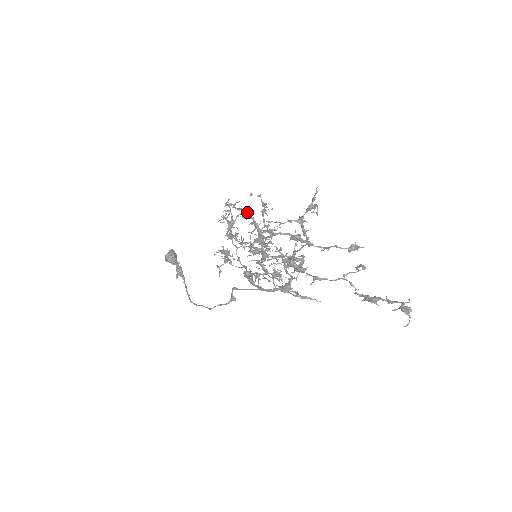
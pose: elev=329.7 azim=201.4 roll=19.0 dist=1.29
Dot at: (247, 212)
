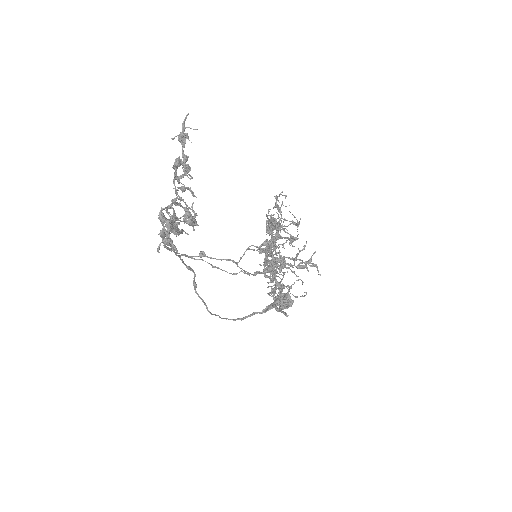
Dot at: (274, 214)
